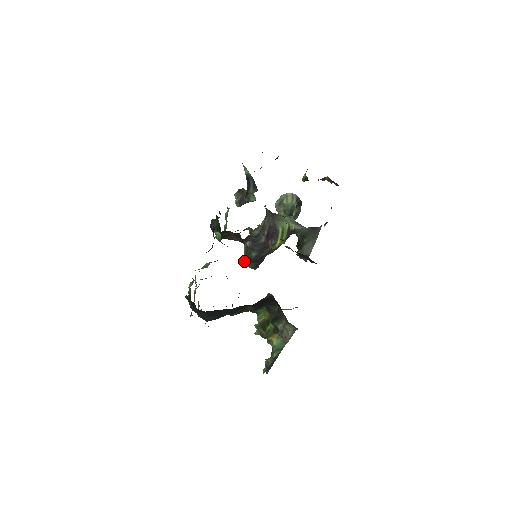
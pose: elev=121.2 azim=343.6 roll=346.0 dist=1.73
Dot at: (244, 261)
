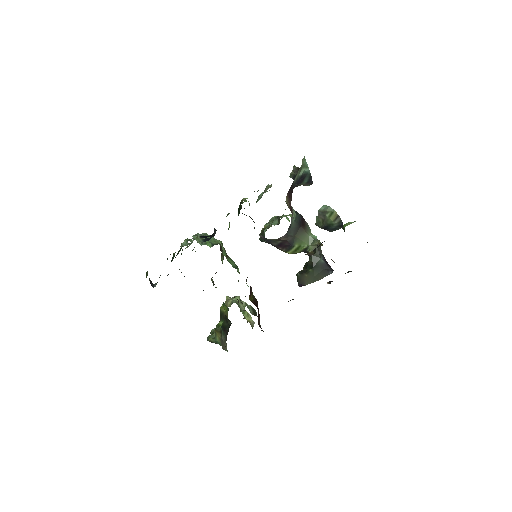
Dot at: occluded
